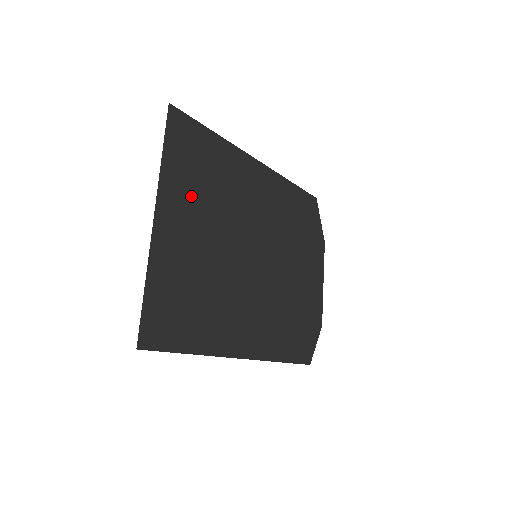
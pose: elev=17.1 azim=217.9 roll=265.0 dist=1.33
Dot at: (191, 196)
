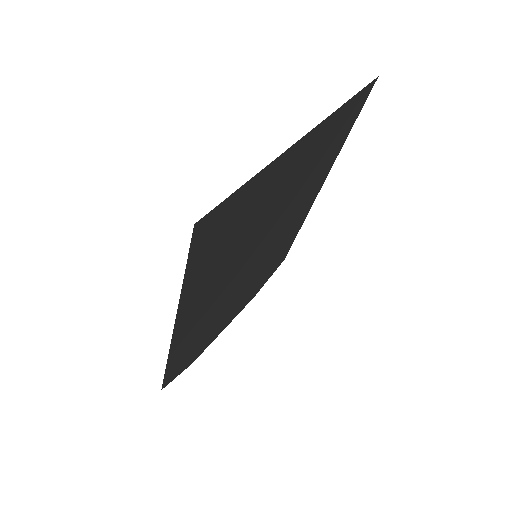
Dot at: (313, 155)
